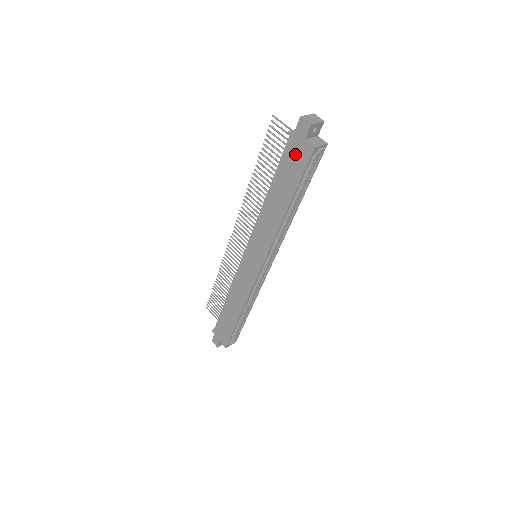
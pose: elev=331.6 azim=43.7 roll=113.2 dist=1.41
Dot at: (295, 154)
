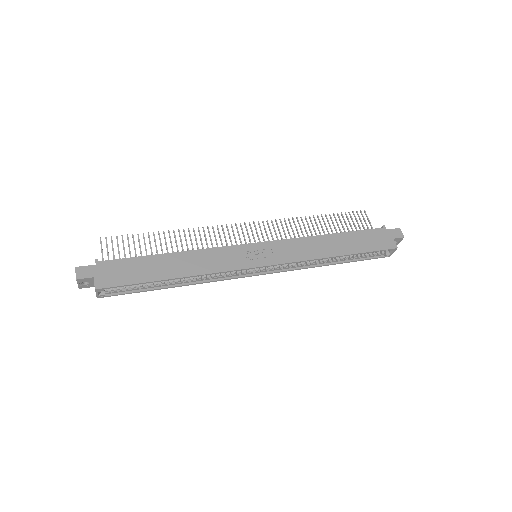
Dot at: (379, 238)
